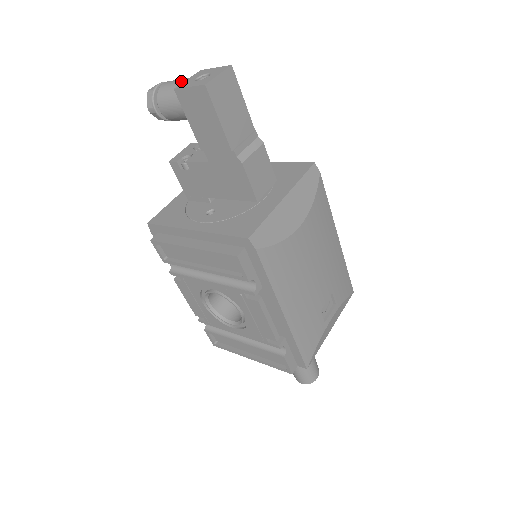
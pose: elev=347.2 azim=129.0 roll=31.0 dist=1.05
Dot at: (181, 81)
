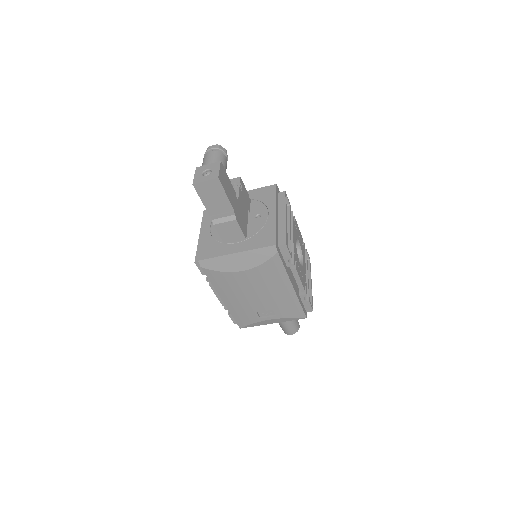
Dot at: (207, 162)
